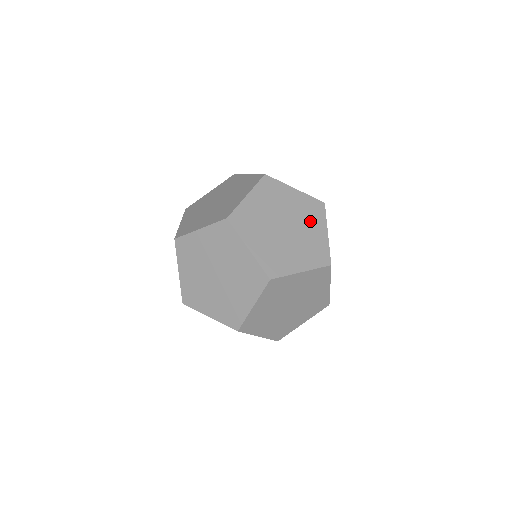
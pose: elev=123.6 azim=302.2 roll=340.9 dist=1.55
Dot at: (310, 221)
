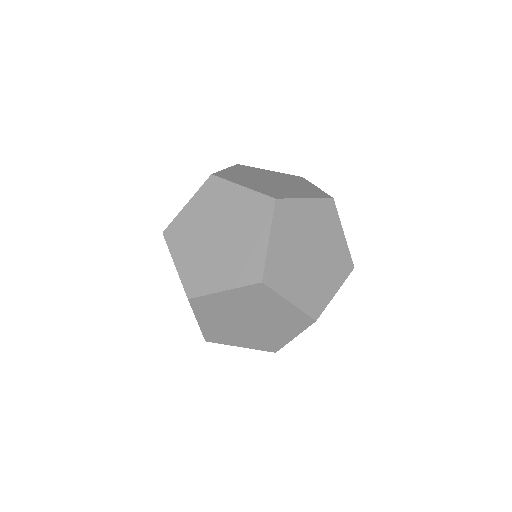
Dot at: (295, 182)
